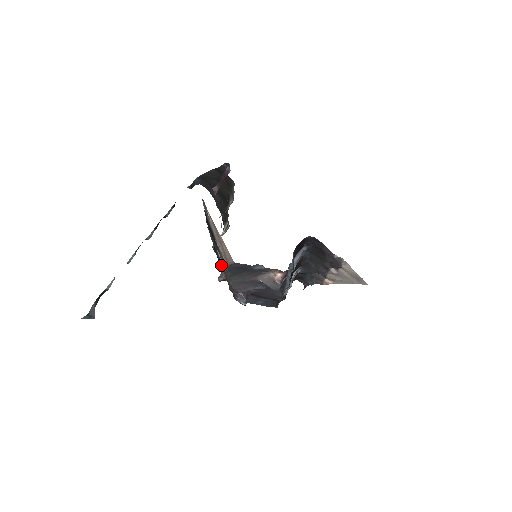
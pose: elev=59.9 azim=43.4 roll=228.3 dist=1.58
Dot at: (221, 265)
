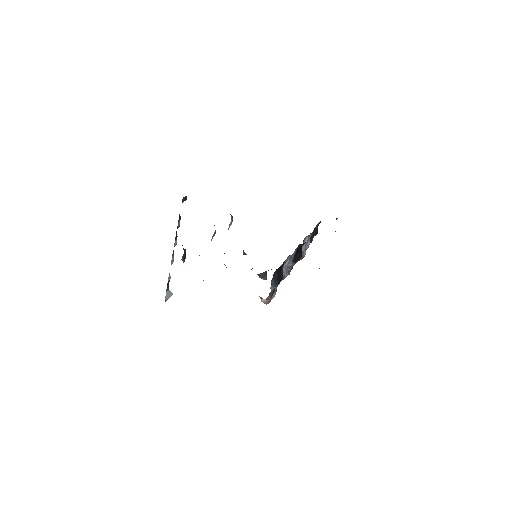
Dot at: occluded
